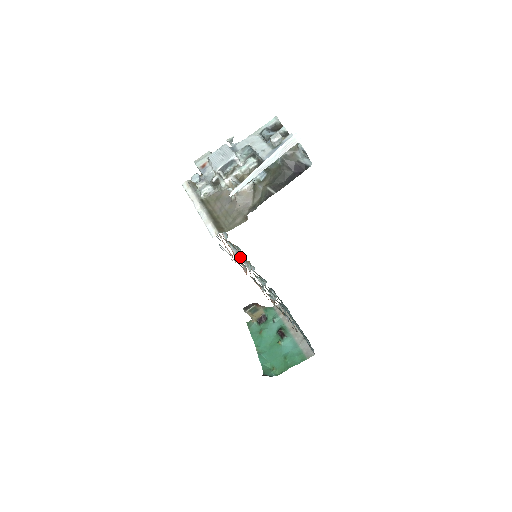
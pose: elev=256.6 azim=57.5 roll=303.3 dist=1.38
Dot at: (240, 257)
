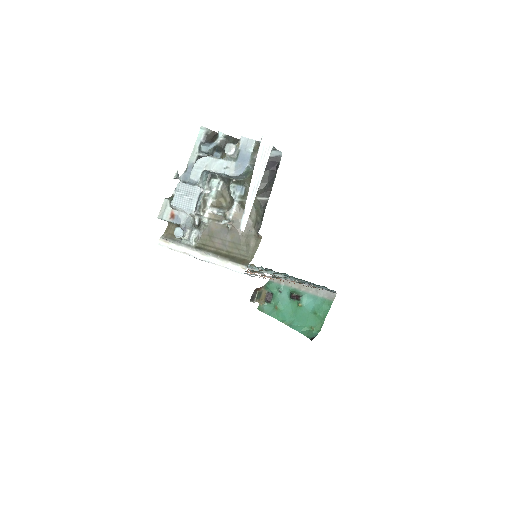
Dot at: occluded
